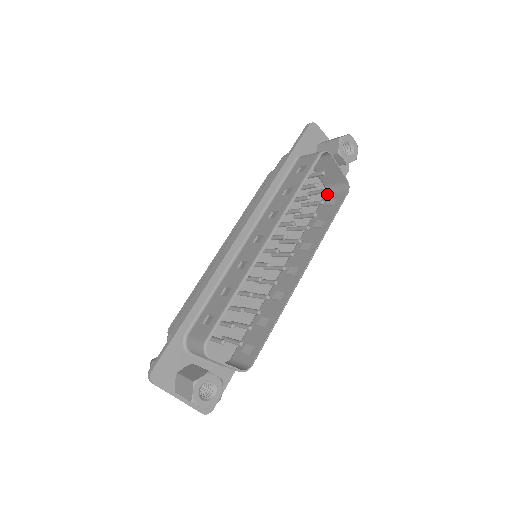
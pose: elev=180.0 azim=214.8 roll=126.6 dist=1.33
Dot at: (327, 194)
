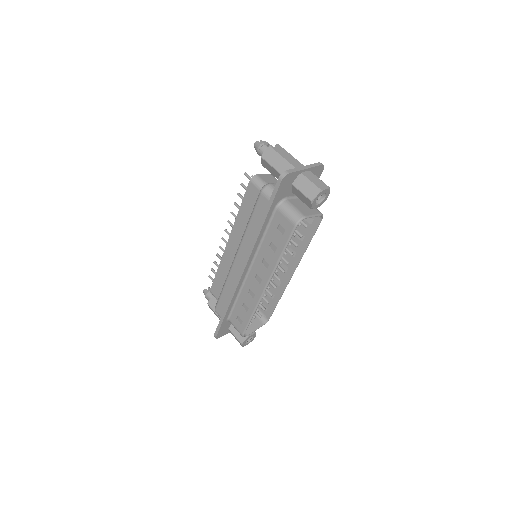
Dot at: occluded
